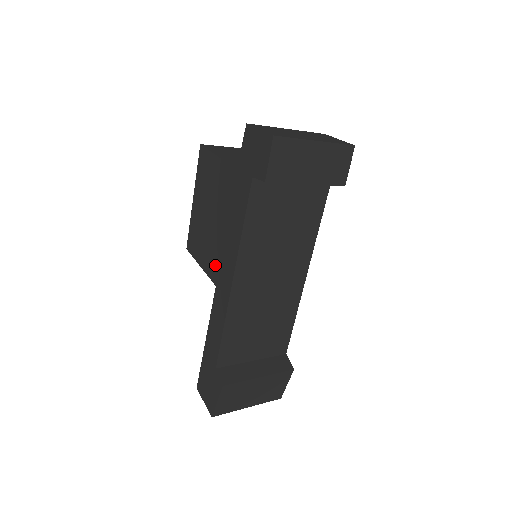
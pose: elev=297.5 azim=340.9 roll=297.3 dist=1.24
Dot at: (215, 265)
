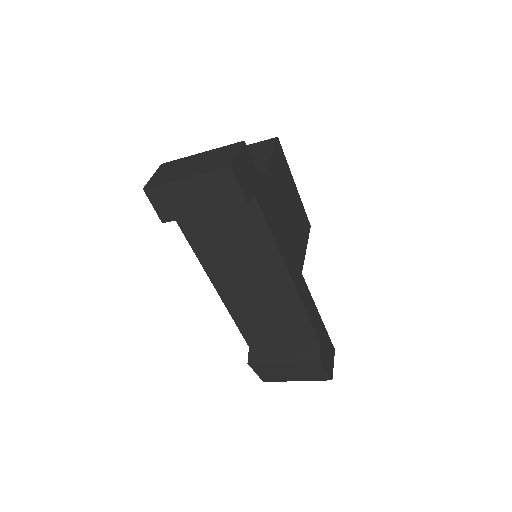
Dot at: occluded
